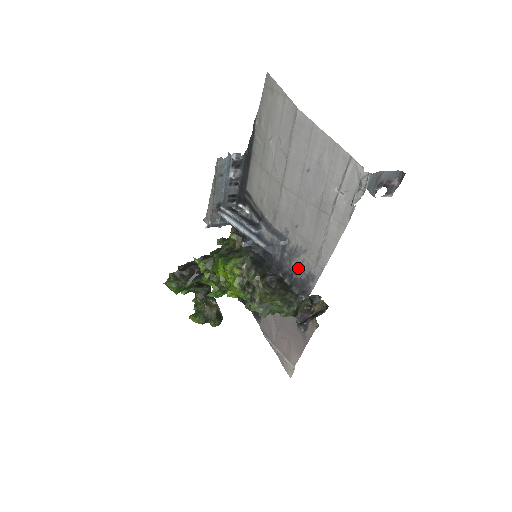
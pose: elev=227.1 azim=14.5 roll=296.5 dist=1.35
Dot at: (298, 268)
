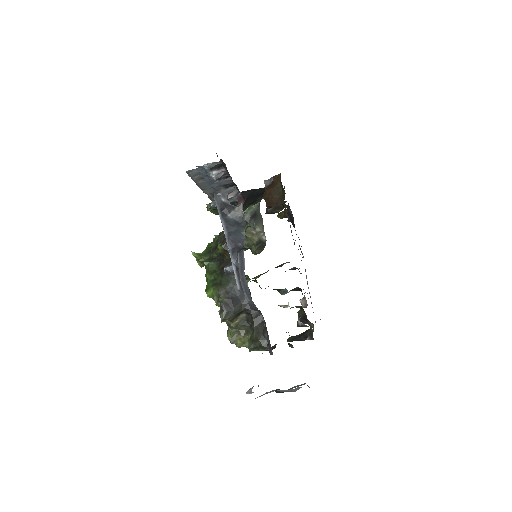
Dot at: occluded
